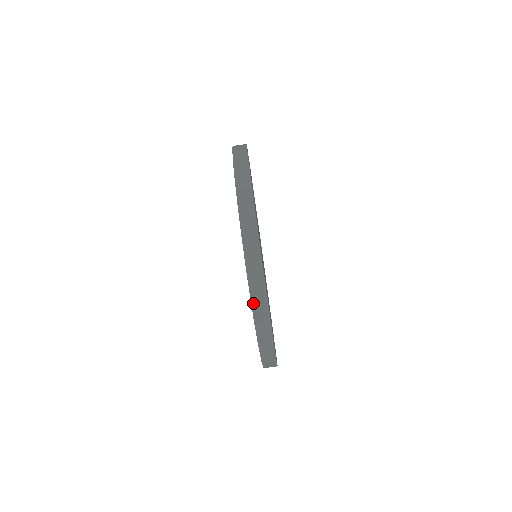
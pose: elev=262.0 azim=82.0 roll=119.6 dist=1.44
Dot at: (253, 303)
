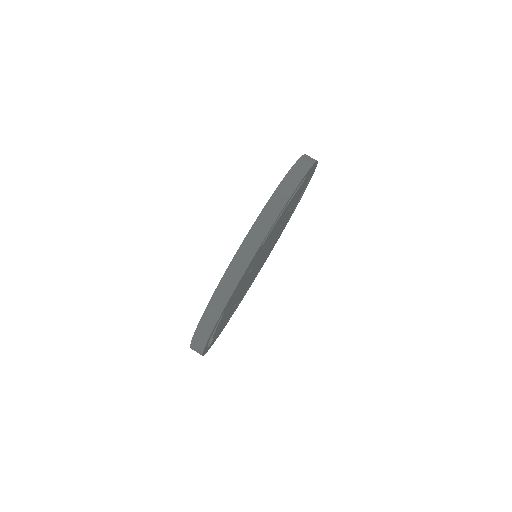
Dot at: (296, 165)
